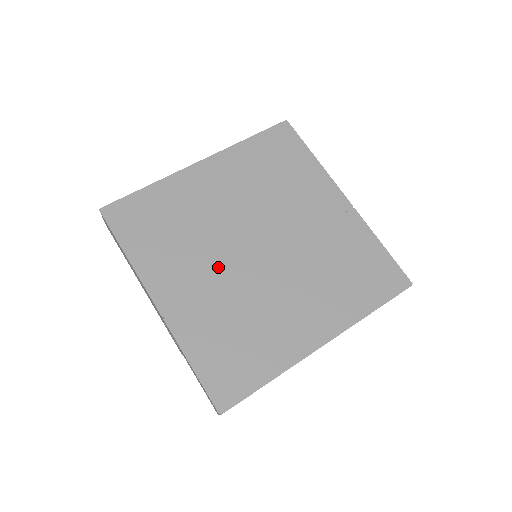
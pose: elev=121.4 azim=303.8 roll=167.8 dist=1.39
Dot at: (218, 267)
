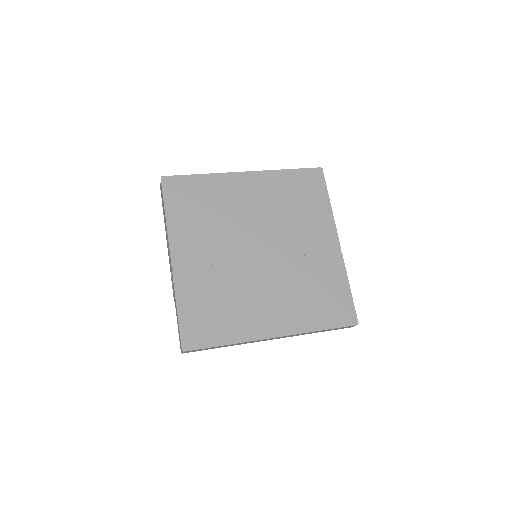
Dot at: (225, 252)
